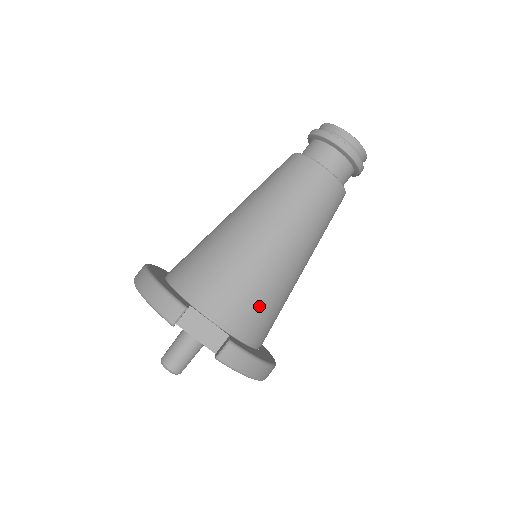
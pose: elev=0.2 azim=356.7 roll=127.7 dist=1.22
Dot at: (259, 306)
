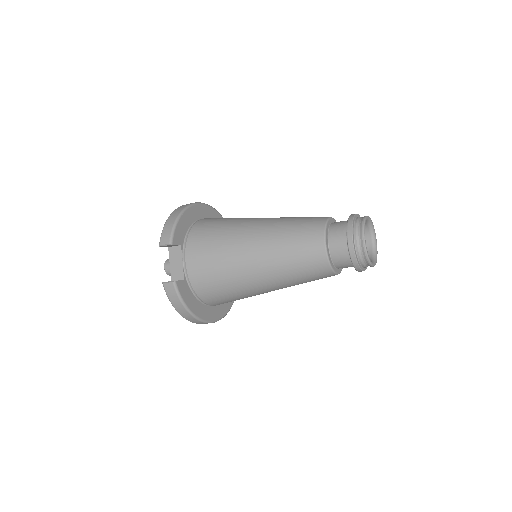
Dot at: (215, 282)
